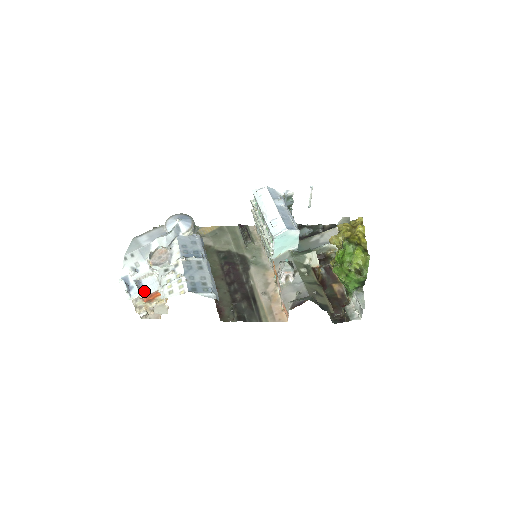
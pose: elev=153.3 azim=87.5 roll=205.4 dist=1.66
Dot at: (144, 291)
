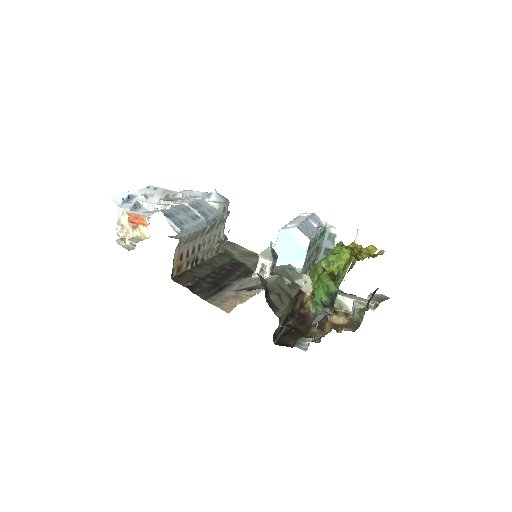
Dot at: (136, 211)
